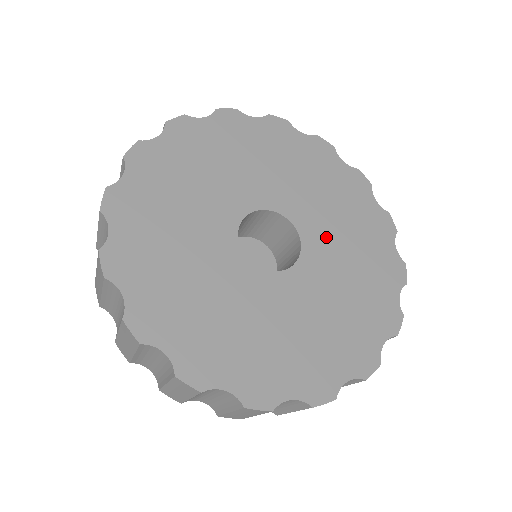
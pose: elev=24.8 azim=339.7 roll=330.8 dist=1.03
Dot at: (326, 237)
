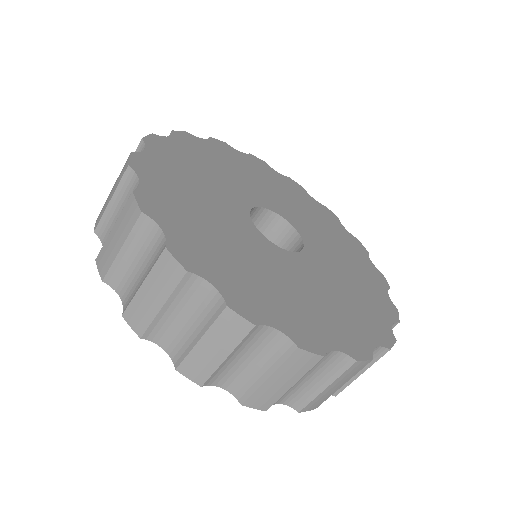
Dot at: (290, 210)
